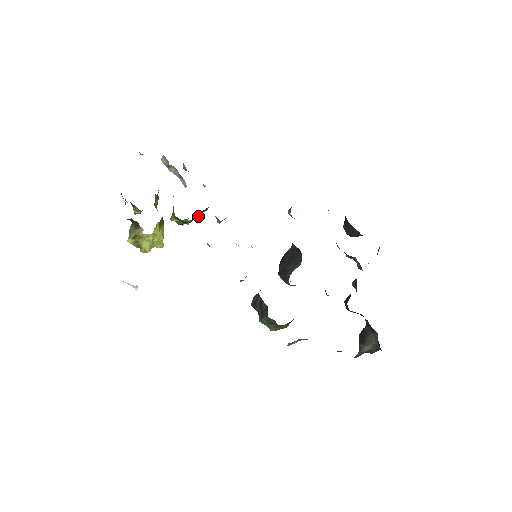
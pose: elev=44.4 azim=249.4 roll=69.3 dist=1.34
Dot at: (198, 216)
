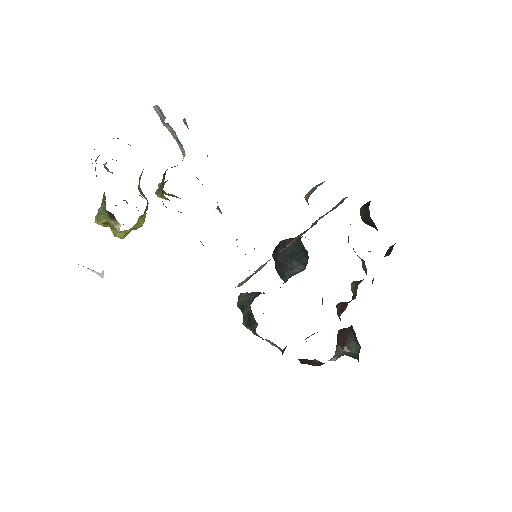
Dot at: occluded
